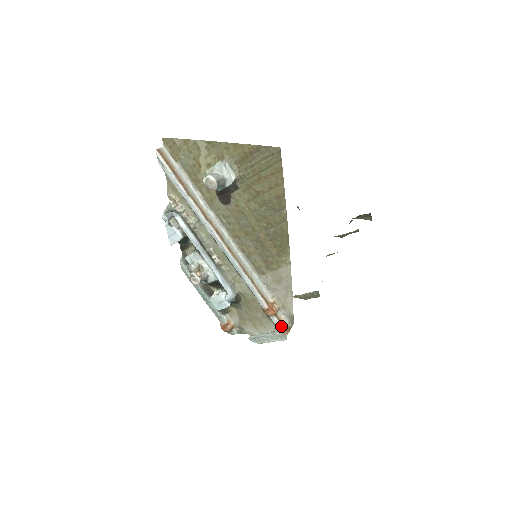
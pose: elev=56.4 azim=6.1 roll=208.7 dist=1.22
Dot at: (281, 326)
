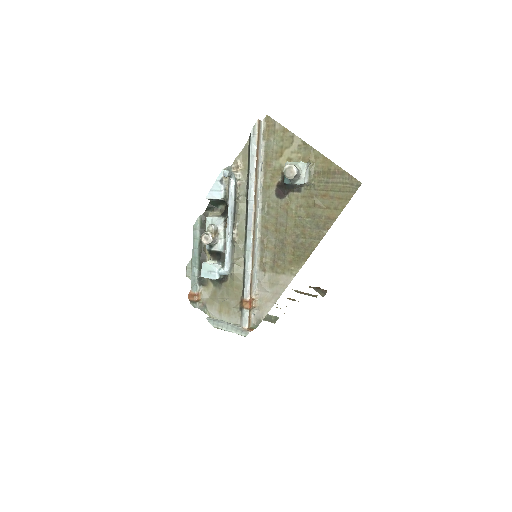
Dot at: (248, 322)
